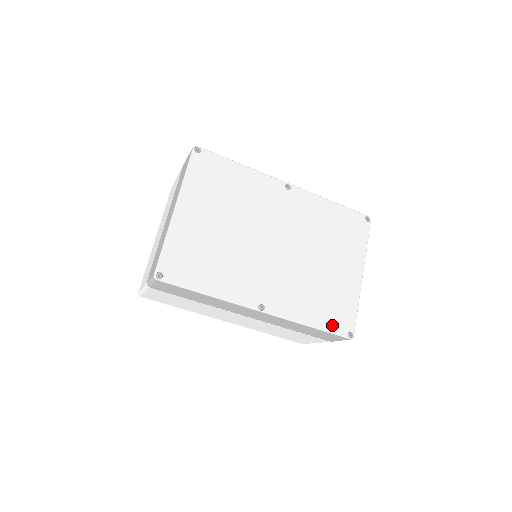
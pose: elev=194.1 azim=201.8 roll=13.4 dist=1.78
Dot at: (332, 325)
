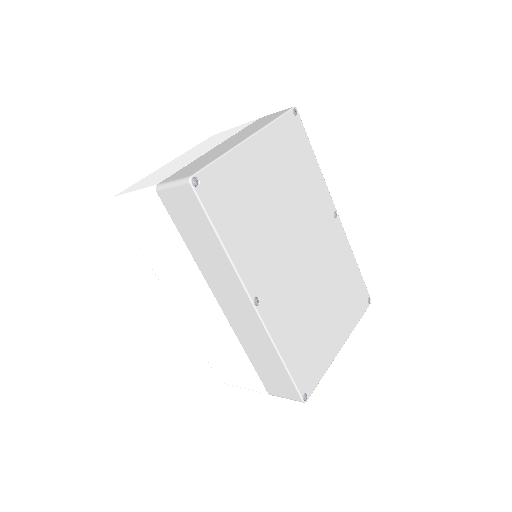
Dot at: (298, 374)
